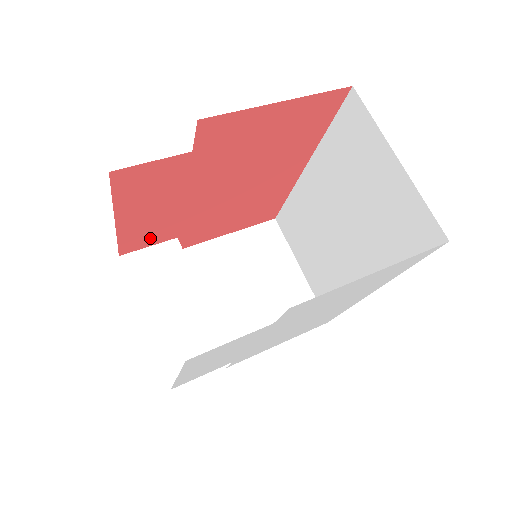
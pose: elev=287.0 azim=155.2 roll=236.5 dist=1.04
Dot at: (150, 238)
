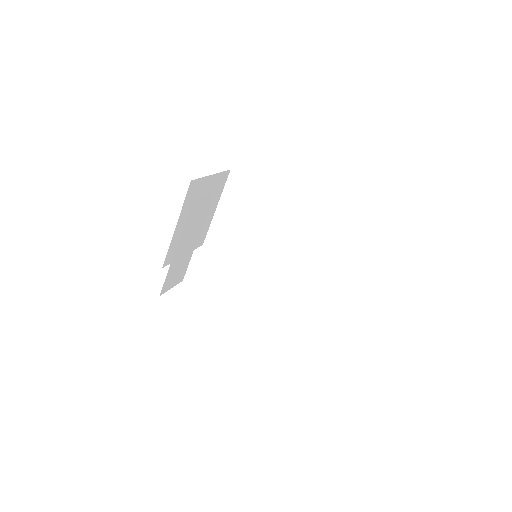
Dot at: occluded
